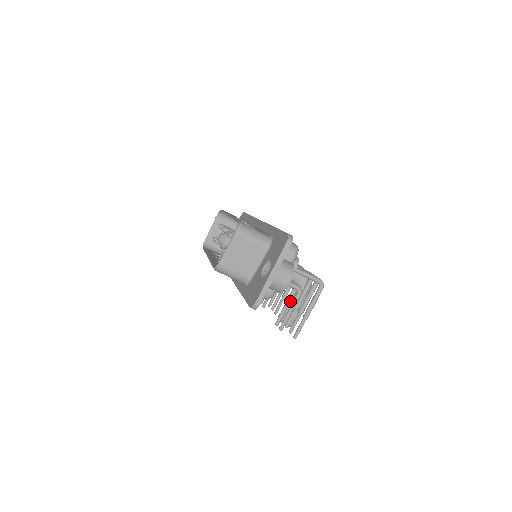
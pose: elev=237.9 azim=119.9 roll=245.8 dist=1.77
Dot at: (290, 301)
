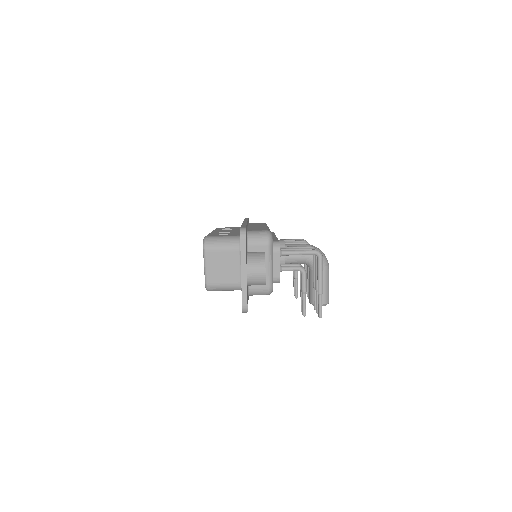
Dot at: occluded
